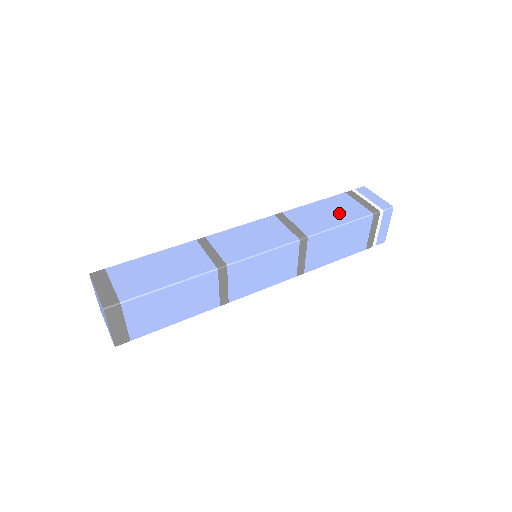
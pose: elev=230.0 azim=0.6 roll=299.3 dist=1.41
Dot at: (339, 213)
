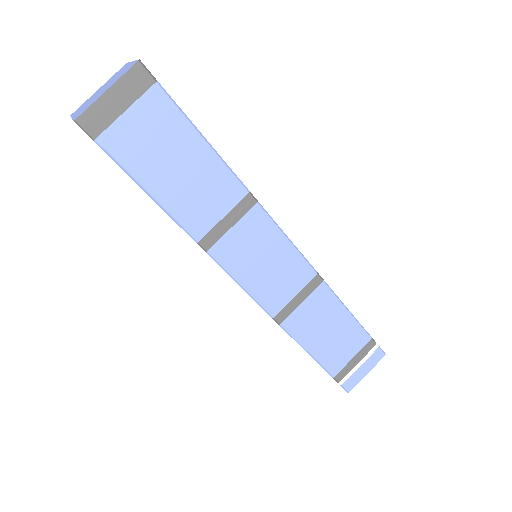
Dot at: occluded
